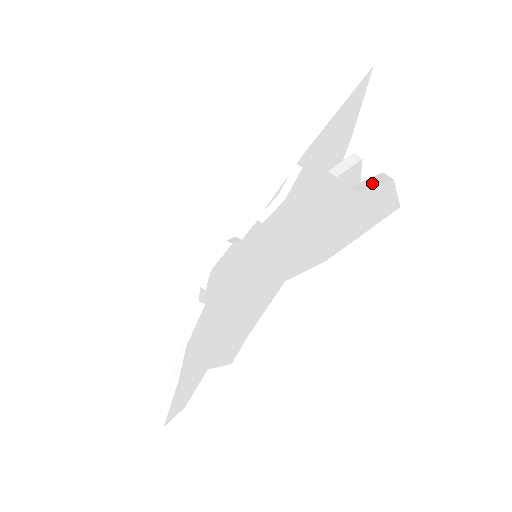
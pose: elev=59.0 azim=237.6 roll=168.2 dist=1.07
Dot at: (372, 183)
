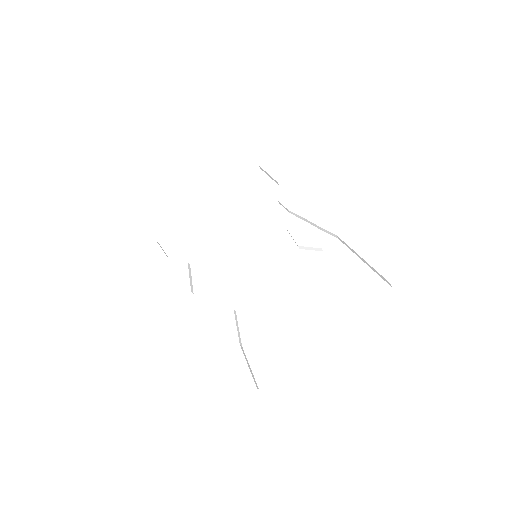
Dot at: (276, 362)
